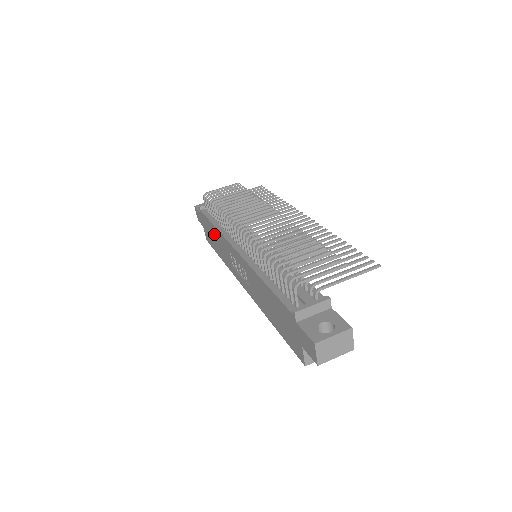
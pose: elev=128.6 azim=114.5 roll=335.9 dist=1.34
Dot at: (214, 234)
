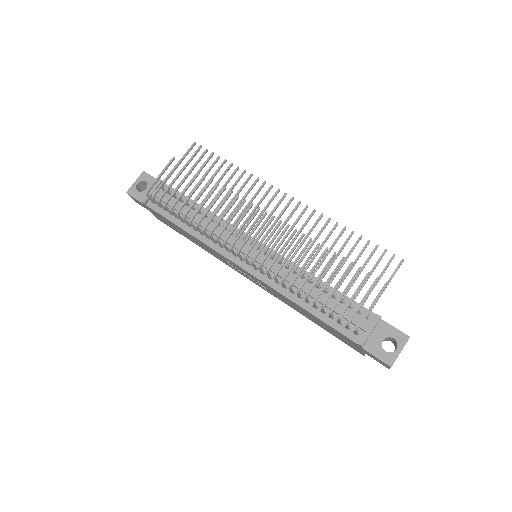
Dot at: (184, 232)
